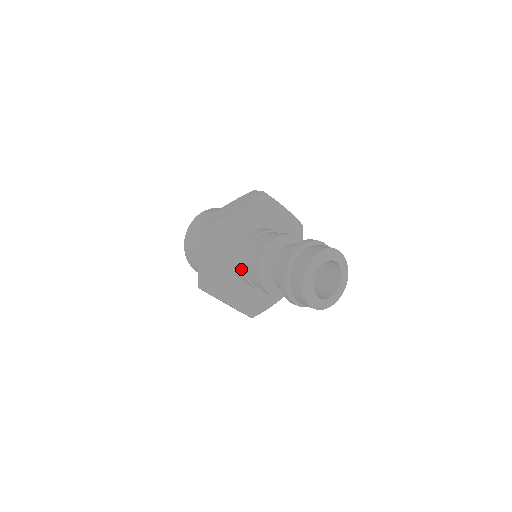
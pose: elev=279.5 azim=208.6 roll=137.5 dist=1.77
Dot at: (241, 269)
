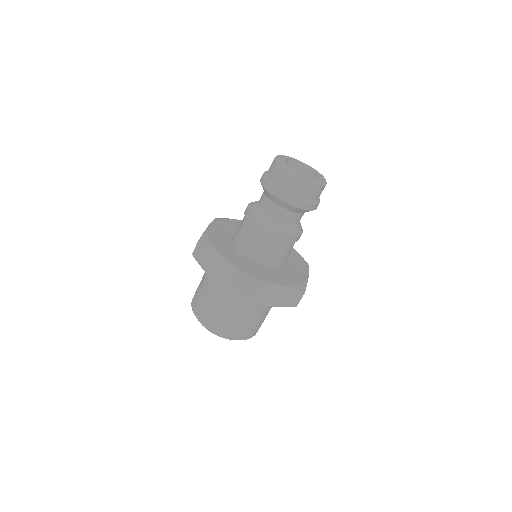
Dot at: (251, 251)
